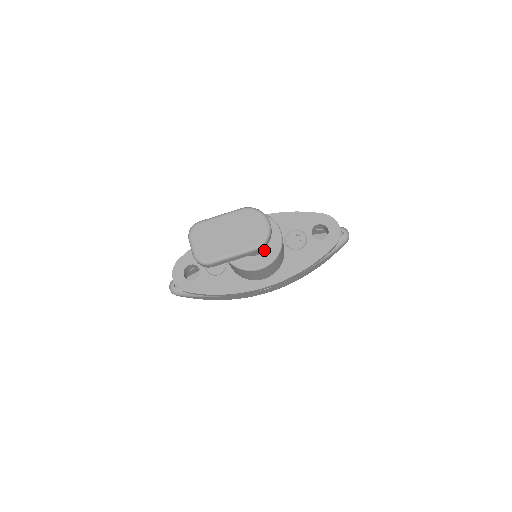
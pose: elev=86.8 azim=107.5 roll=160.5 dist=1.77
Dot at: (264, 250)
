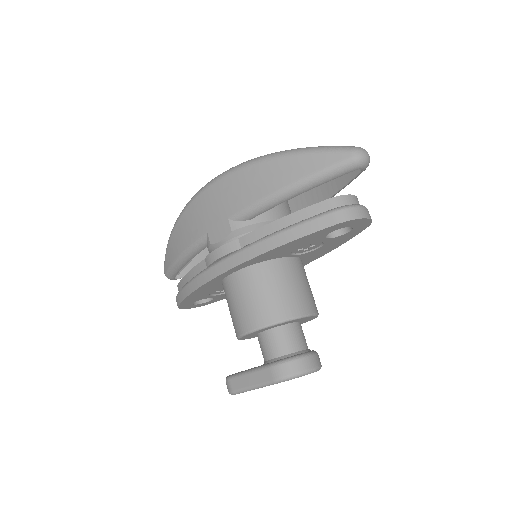
Dot at: occluded
